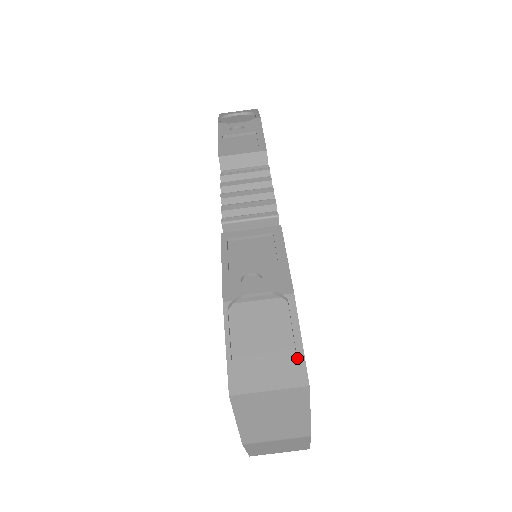
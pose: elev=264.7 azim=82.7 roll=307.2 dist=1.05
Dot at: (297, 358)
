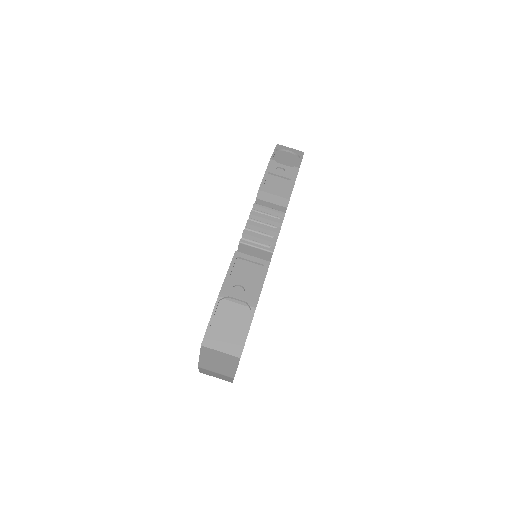
Dot at: (241, 342)
